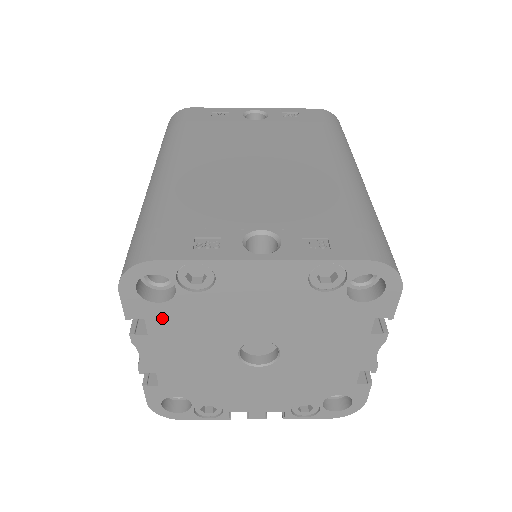
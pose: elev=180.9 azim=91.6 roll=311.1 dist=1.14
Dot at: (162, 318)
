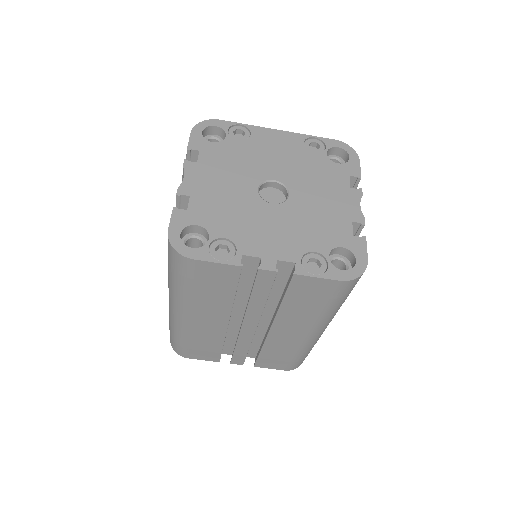
Dot at: (211, 152)
